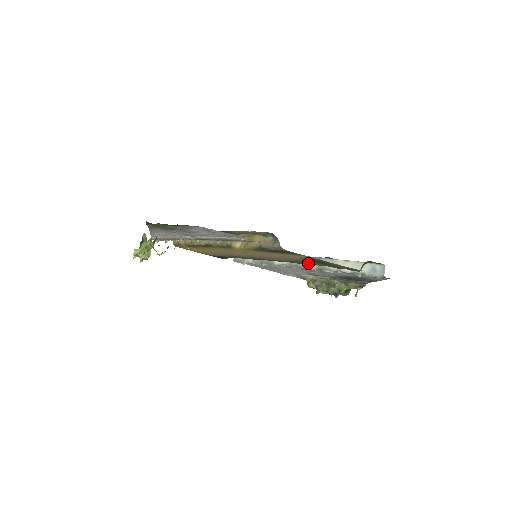
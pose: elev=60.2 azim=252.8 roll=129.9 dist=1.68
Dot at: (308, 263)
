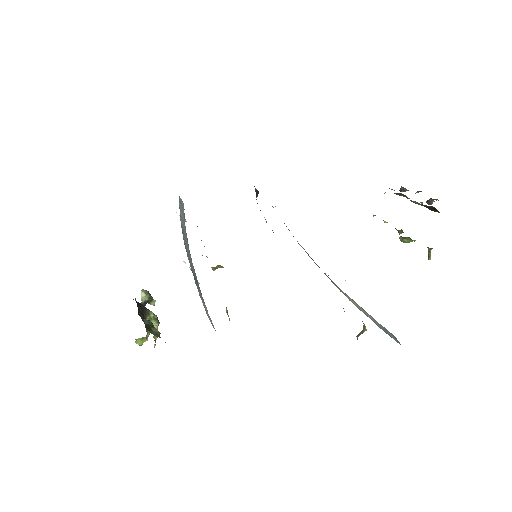
Dot at: occluded
